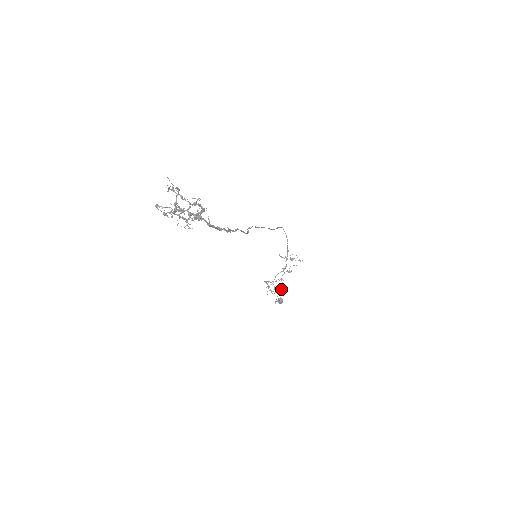
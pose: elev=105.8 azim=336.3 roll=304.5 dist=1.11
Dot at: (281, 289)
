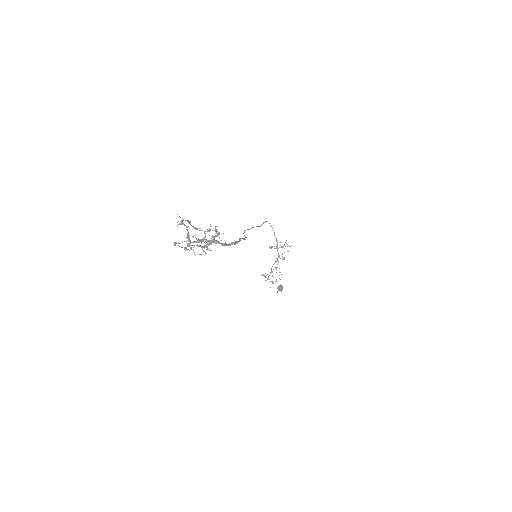
Dot at: occluded
